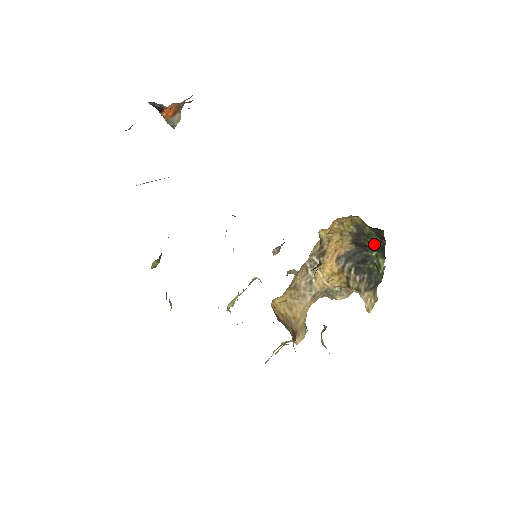
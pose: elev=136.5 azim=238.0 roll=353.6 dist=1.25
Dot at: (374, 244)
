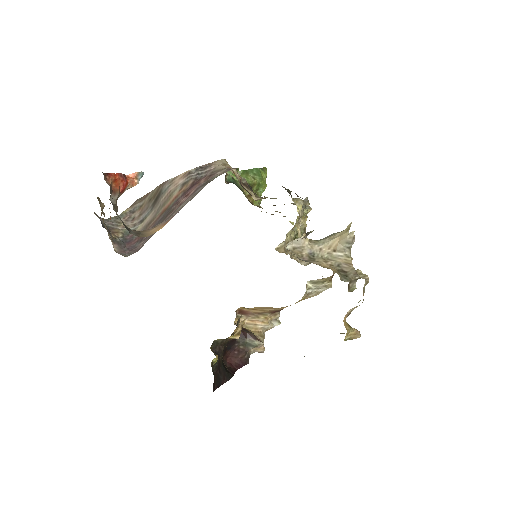
Dot at: occluded
